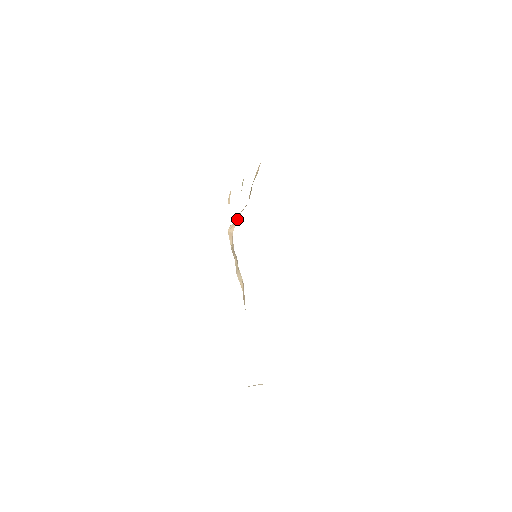
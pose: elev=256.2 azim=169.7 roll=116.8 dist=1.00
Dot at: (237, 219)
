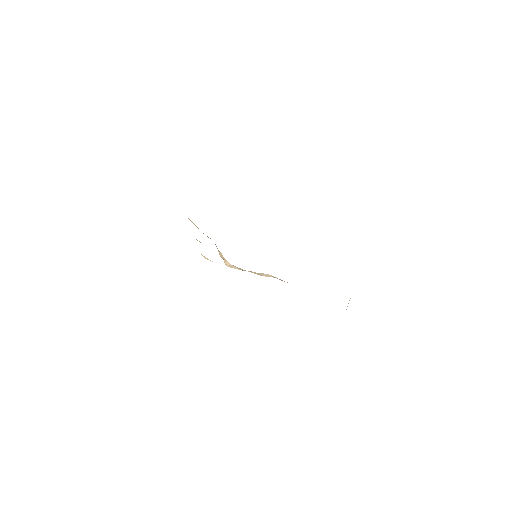
Dot at: (222, 255)
